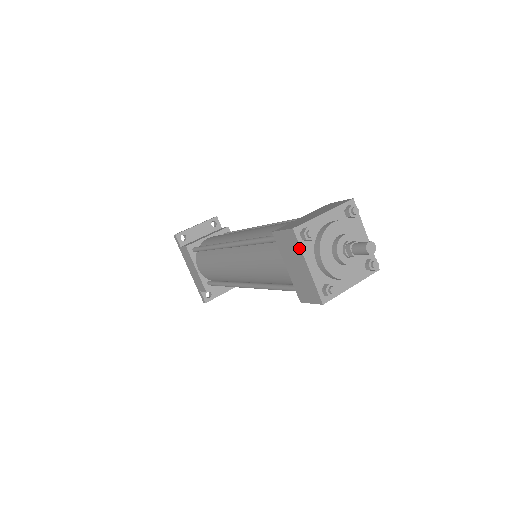
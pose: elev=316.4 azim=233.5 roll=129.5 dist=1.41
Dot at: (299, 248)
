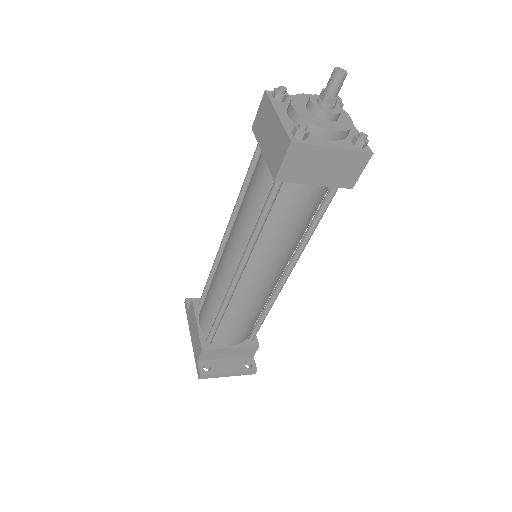
Dot at: (270, 104)
